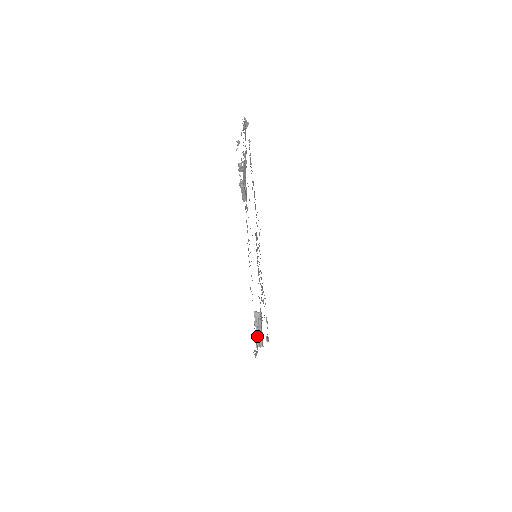
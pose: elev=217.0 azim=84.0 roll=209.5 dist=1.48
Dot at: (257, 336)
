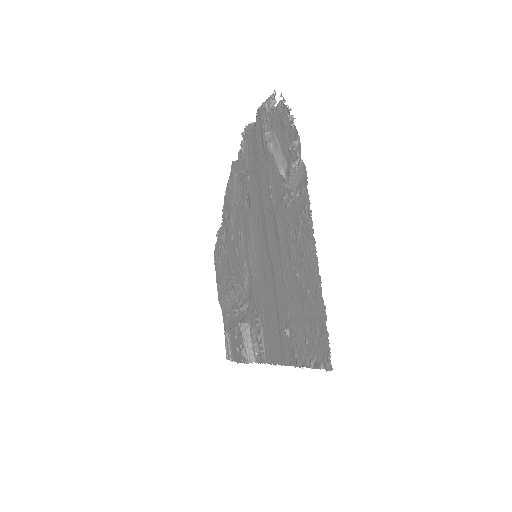
Dot at: (246, 350)
